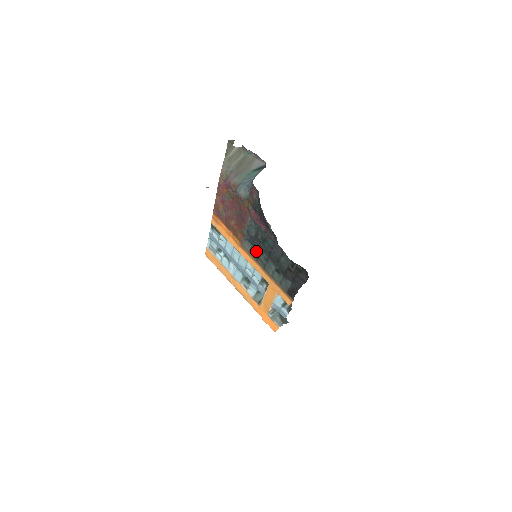
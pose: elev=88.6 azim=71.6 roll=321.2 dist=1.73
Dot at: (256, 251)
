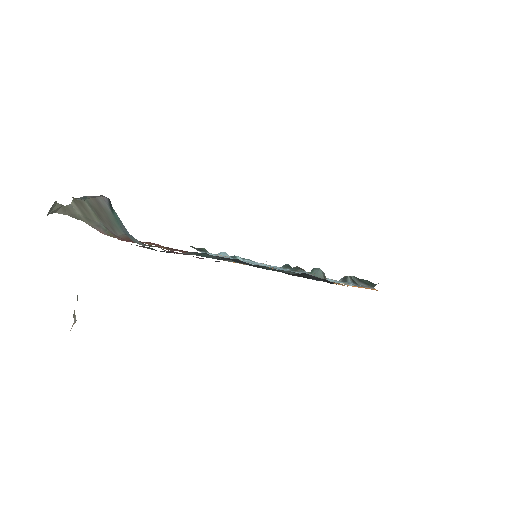
Dot at: occluded
